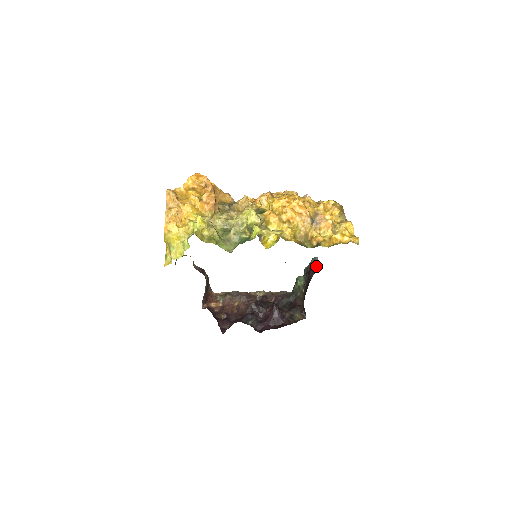
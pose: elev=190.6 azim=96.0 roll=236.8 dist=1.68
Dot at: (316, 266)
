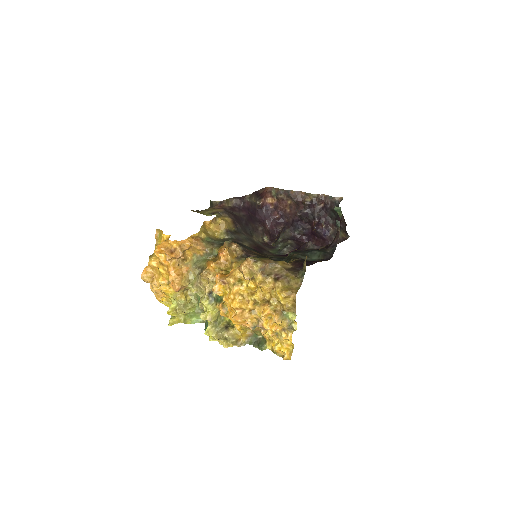
Dot at: (338, 231)
